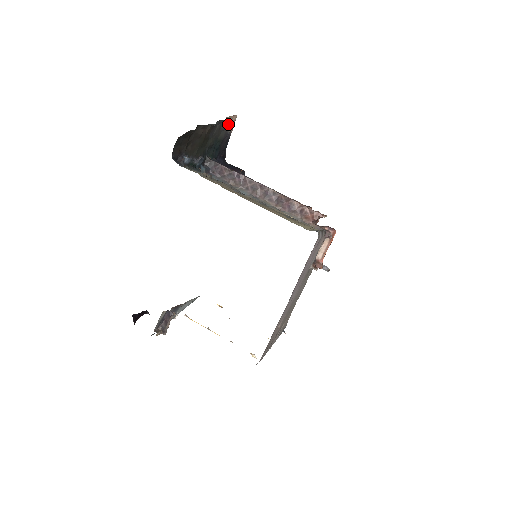
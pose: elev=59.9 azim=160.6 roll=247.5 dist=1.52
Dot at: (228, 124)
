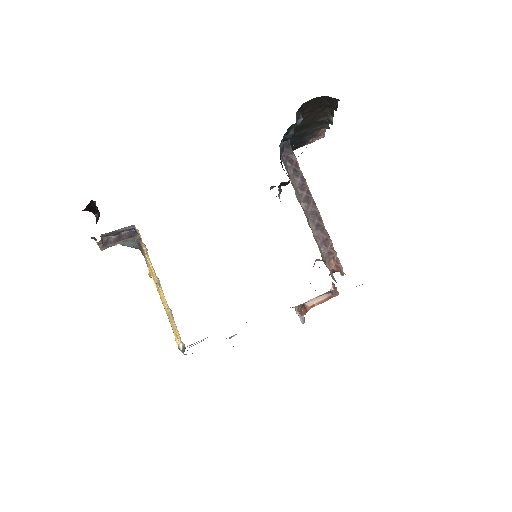
Dot at: (317, 135)
